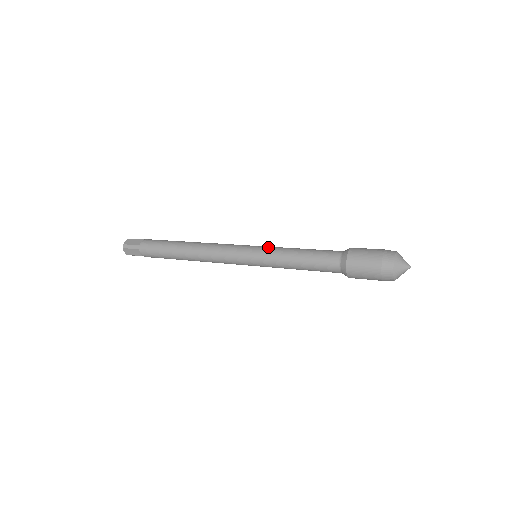
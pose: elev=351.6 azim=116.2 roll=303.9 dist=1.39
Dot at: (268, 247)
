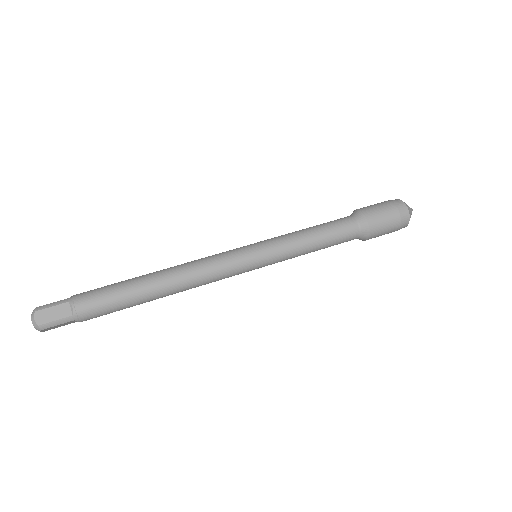
Dot at: (274, 244)
